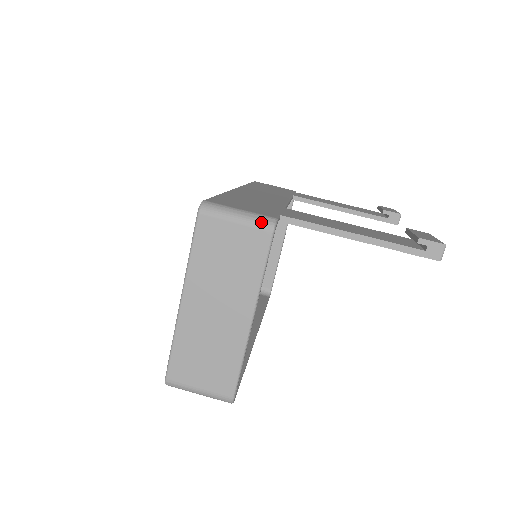
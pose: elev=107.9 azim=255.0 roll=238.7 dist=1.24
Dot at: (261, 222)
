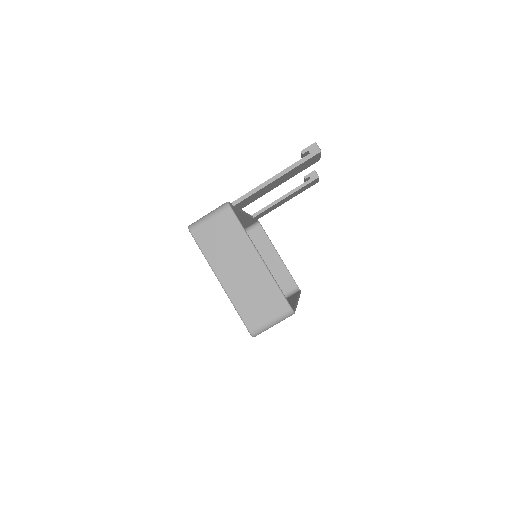
Dot at: (221, 208)
